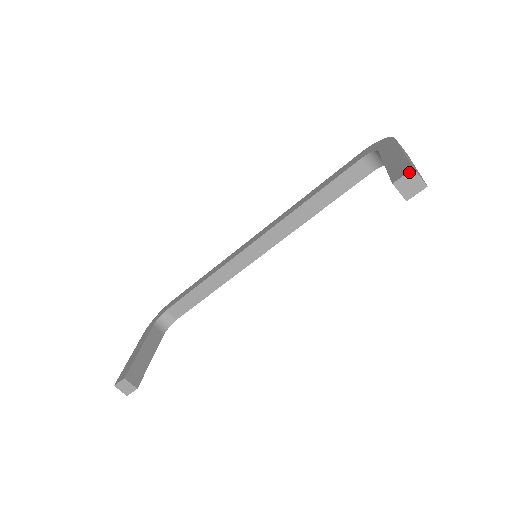
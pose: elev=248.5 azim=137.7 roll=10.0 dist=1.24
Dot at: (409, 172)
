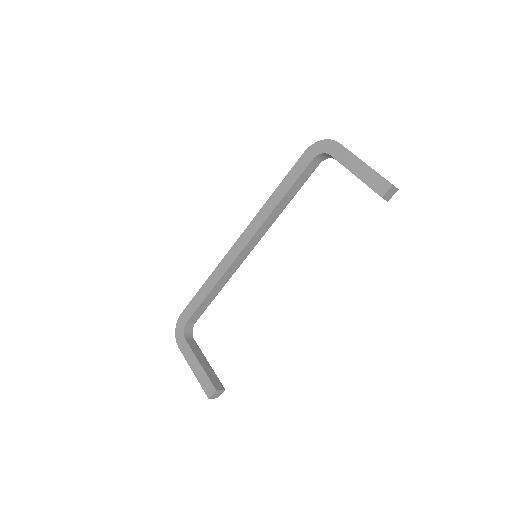
Dot at: (390, 188)
